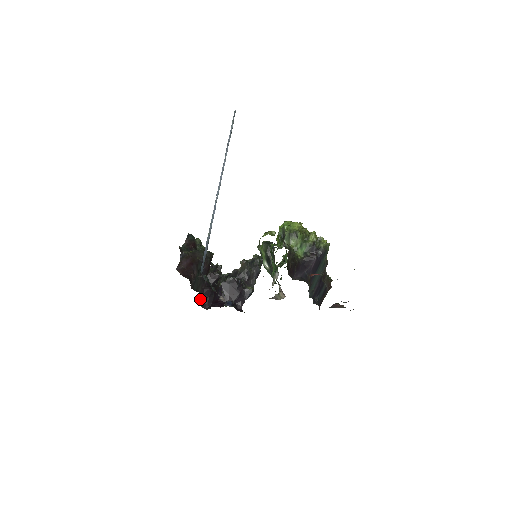
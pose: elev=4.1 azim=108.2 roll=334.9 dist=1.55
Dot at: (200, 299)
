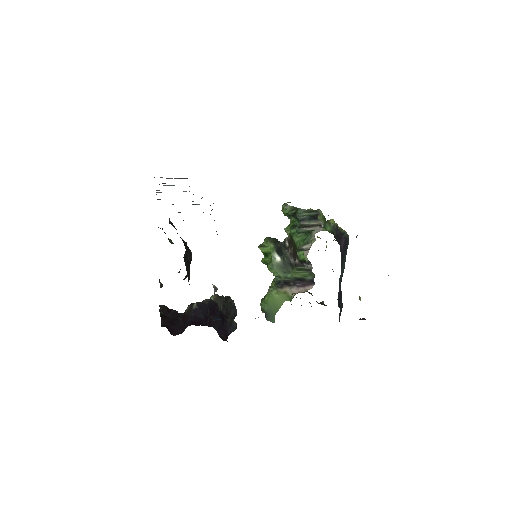
Dot at: (161, 325)
